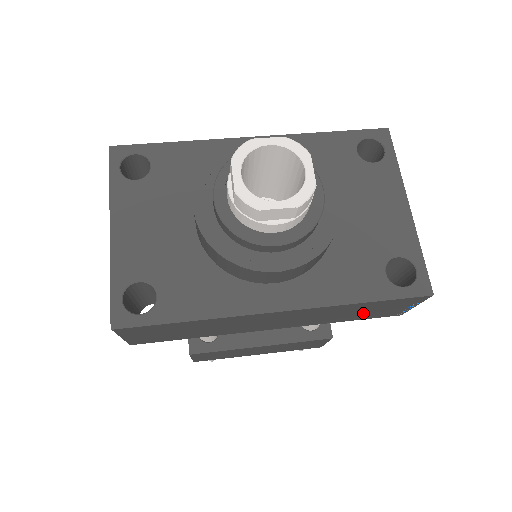
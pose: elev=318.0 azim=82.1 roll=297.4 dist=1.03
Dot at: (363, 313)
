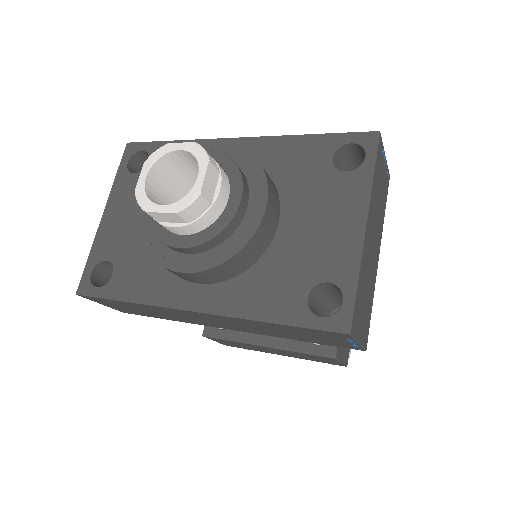
Dot at: (302, 336)
